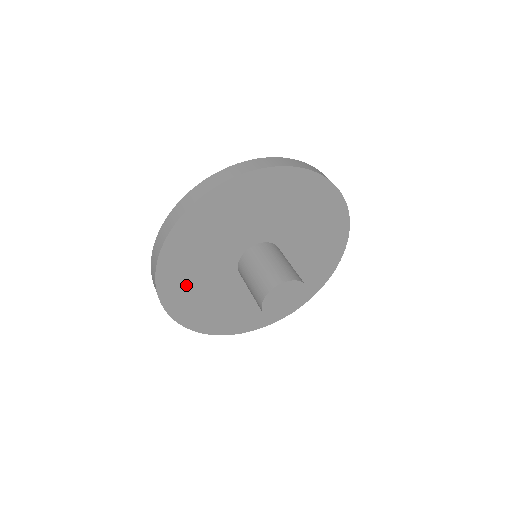
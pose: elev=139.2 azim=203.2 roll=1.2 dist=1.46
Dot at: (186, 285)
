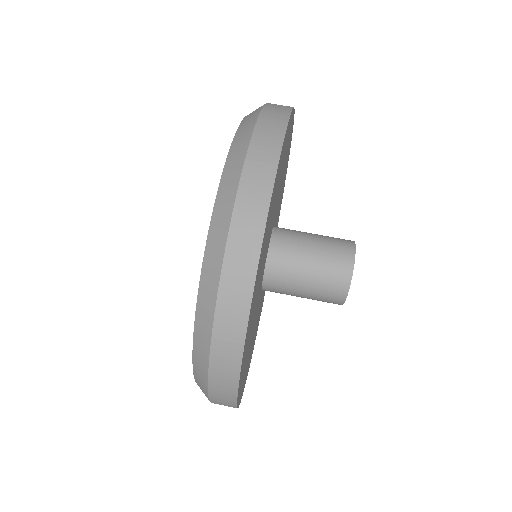
Dot at: (246, 365)
